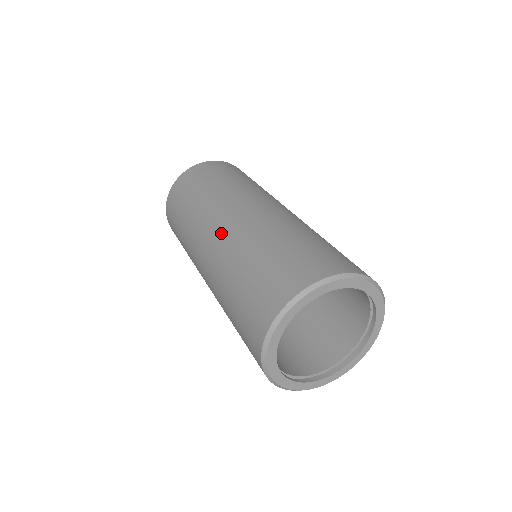
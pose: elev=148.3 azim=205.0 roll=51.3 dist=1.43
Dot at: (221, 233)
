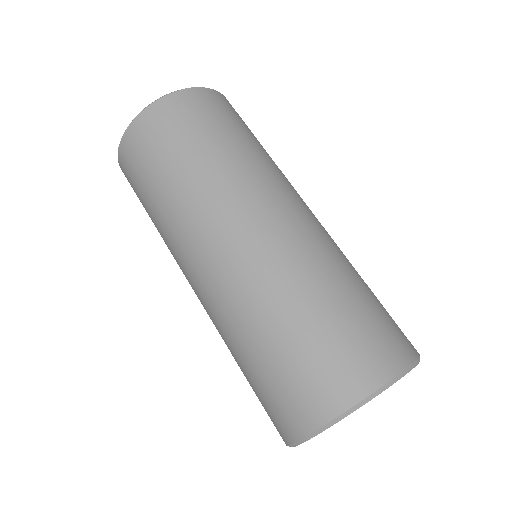
Dot at: occluded
